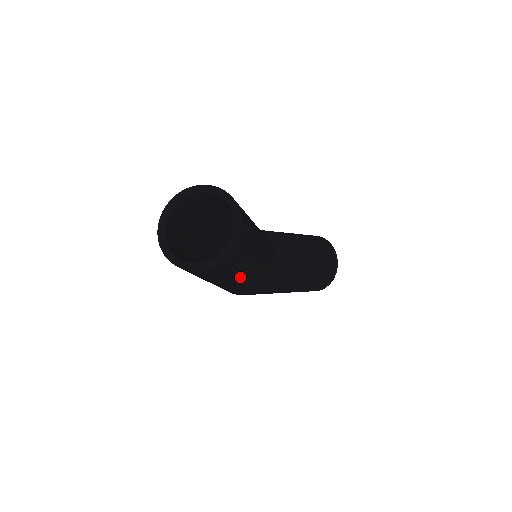
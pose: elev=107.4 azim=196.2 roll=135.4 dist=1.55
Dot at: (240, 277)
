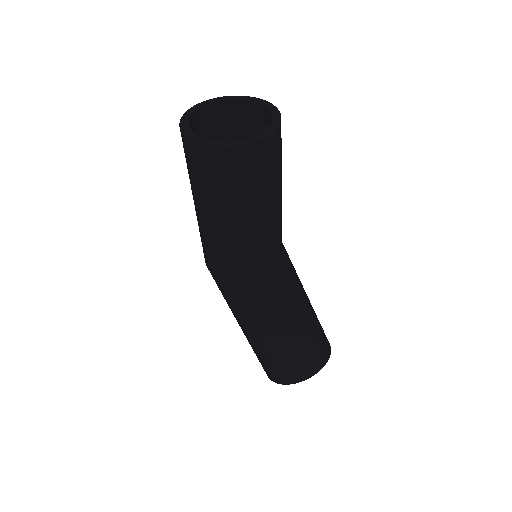
Dot at: (213, 213)
